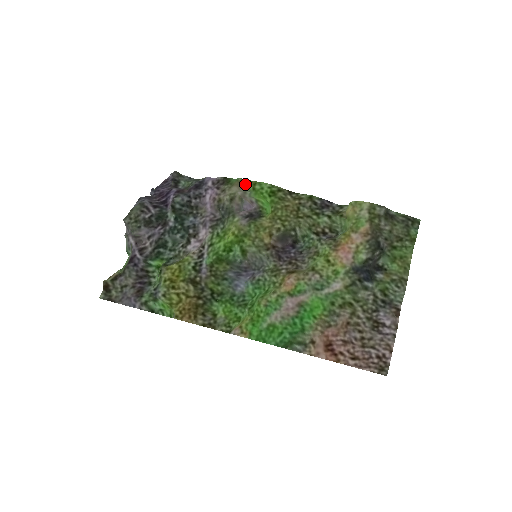
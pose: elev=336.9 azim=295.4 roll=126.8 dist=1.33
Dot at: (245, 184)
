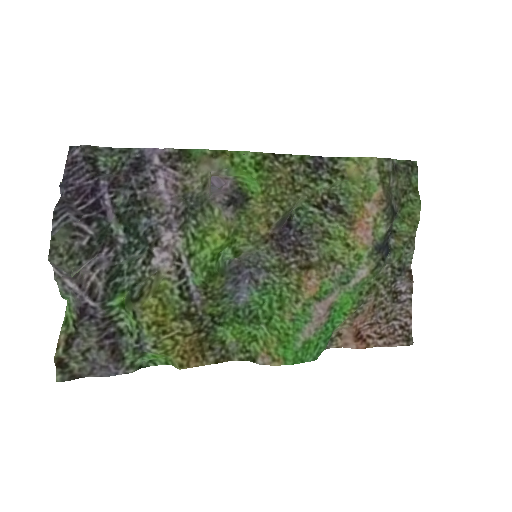
Dot at: (219, 159)
